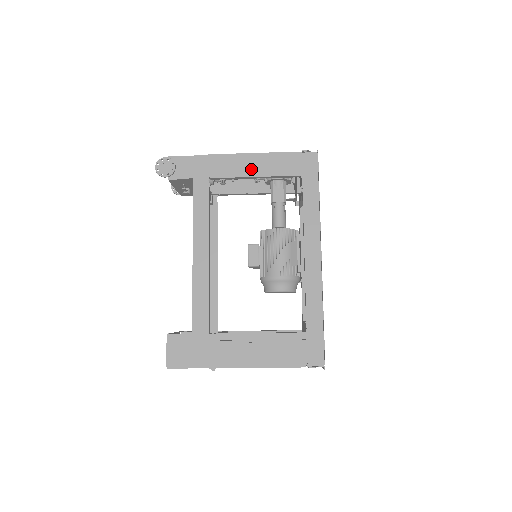
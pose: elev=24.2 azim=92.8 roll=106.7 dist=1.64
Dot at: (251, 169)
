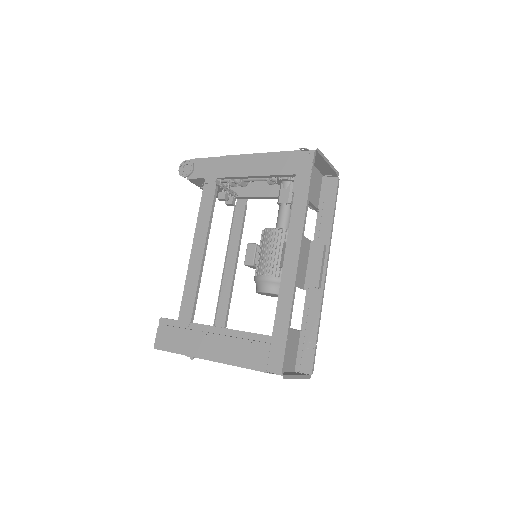
Dot at: (253, 169)
